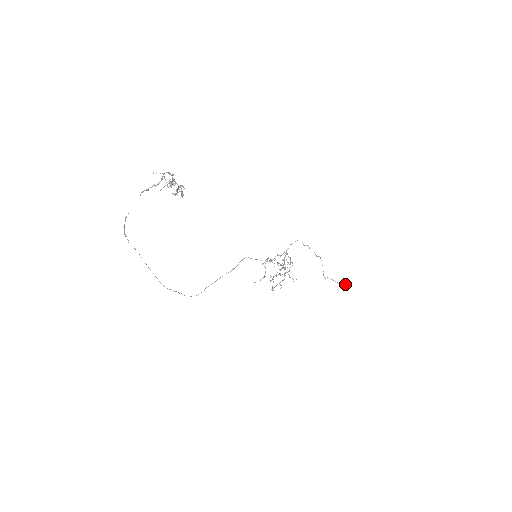
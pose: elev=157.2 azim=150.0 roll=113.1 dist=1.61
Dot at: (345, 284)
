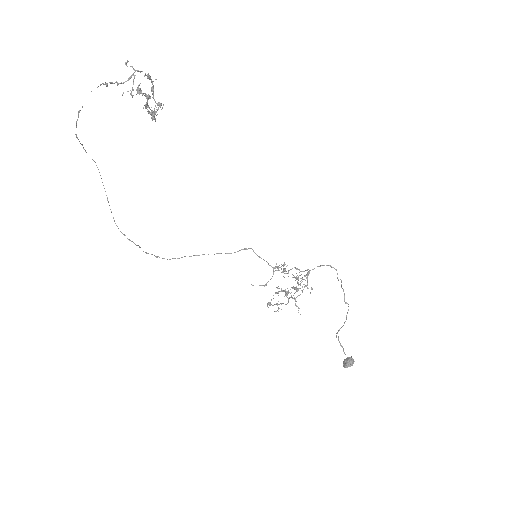
Dot at: (350, 365)
